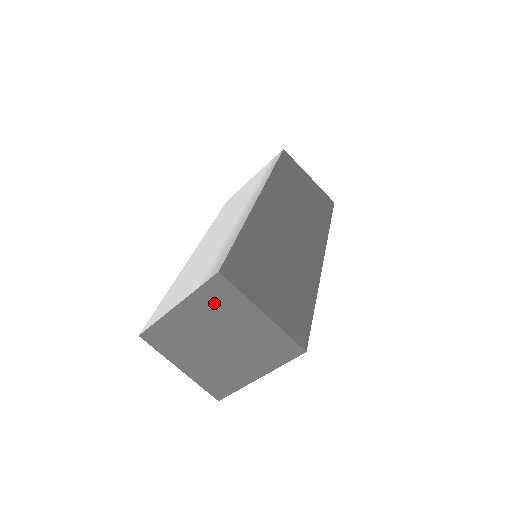
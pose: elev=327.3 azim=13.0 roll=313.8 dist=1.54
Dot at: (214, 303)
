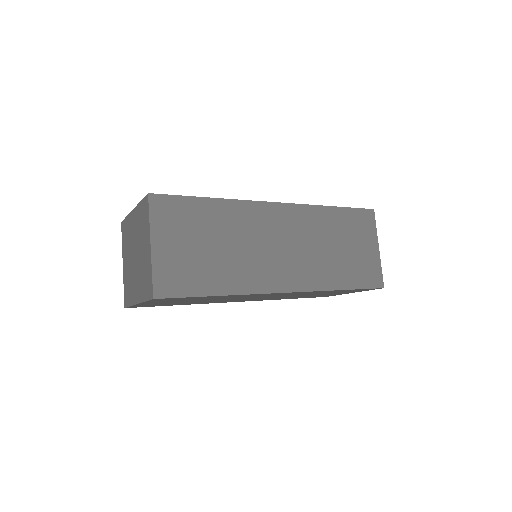
Dot at: (142, 219)
